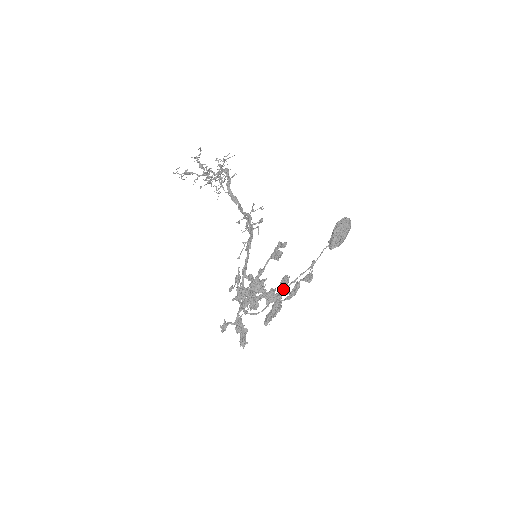
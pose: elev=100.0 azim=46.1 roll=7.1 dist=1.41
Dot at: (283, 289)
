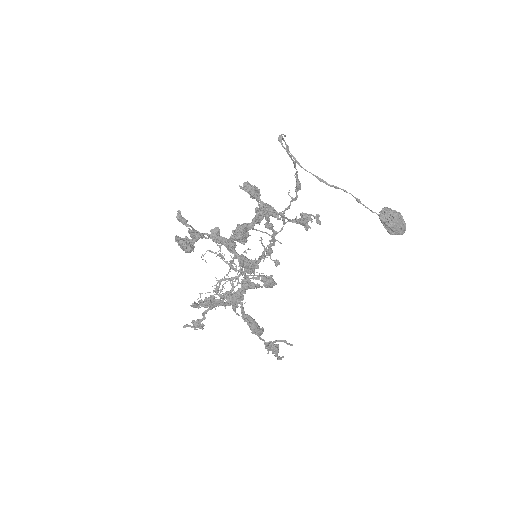
Dot at: (320, 179)
